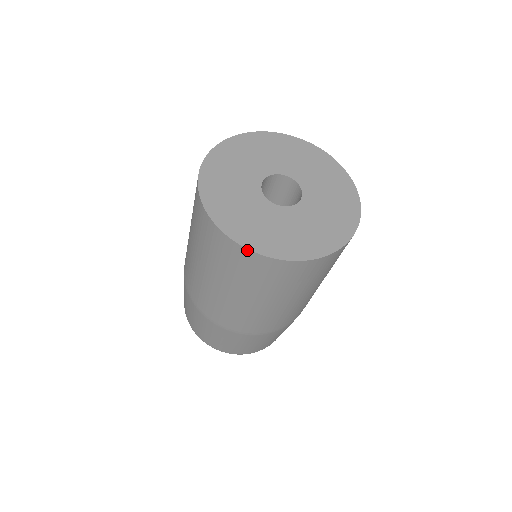
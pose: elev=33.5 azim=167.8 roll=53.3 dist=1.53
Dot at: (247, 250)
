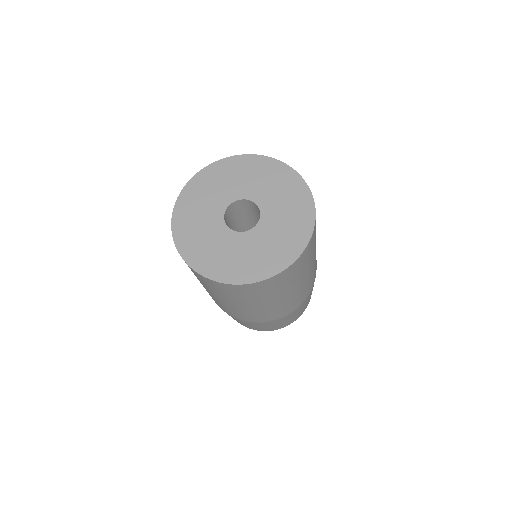
Dot at: (248, 285)
